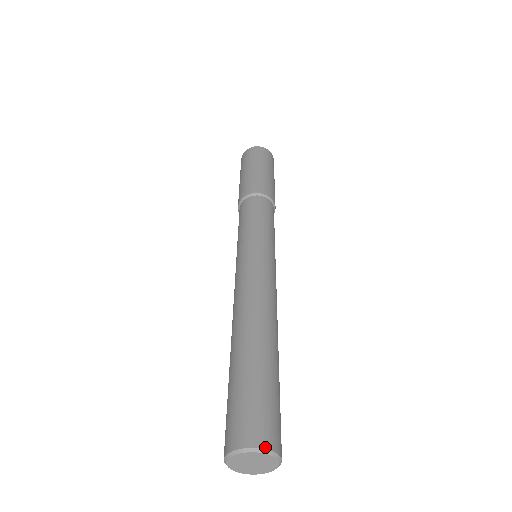
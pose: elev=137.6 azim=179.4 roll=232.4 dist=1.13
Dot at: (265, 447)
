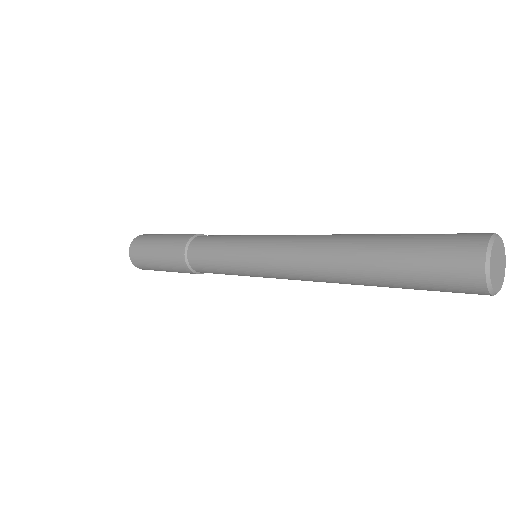
Dot at: occluded
